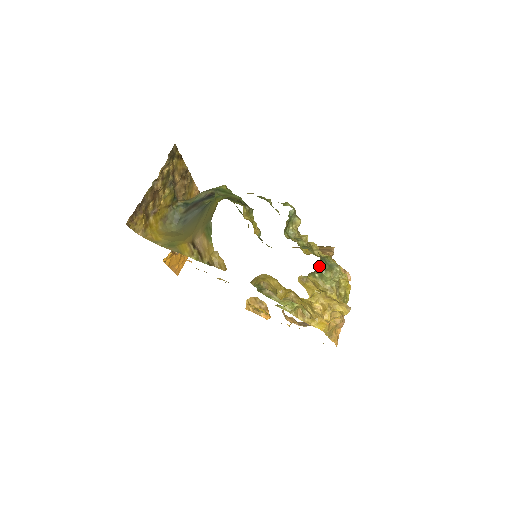
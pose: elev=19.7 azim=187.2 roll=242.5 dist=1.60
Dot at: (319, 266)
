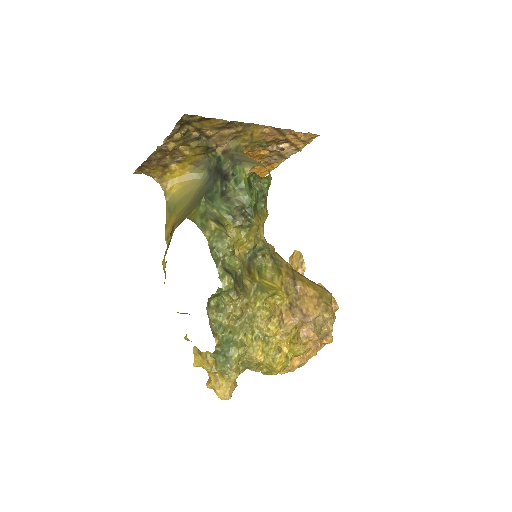
Dot at: (210, 356)
